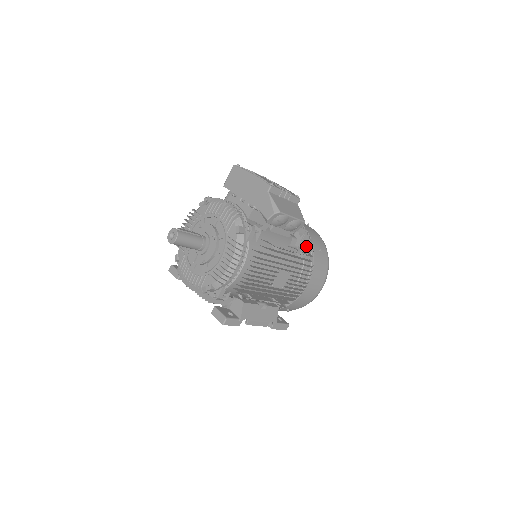
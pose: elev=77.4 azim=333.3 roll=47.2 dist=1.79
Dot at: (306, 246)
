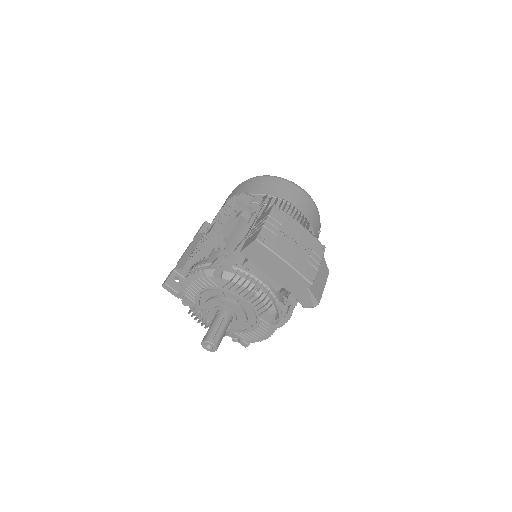
Dot at: occluded
